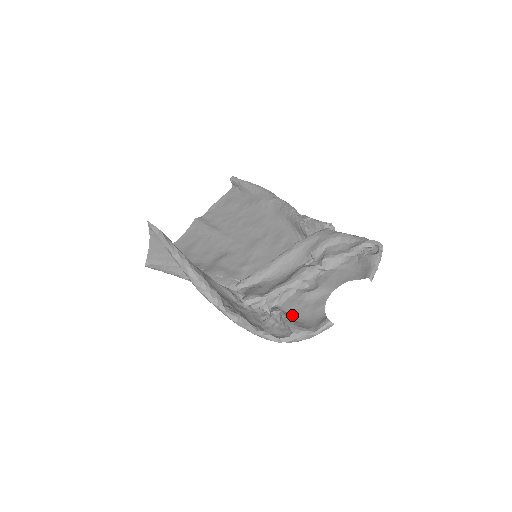
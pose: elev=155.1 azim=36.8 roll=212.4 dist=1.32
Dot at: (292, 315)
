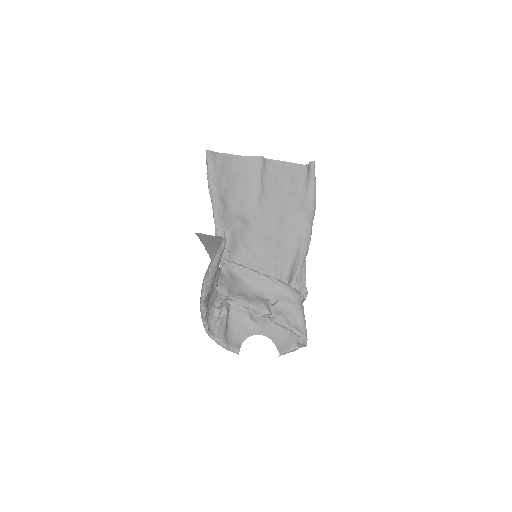
Dot at: (230, 320)
